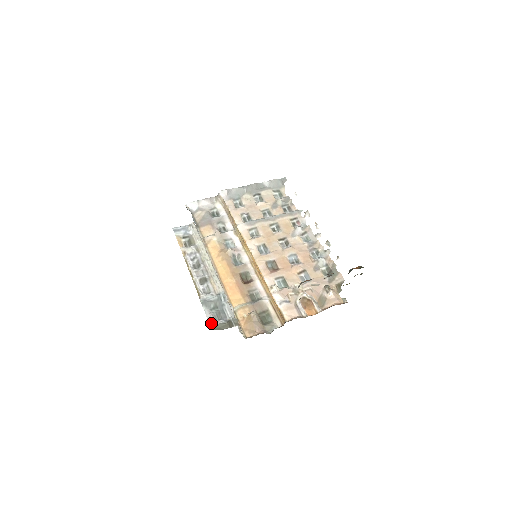
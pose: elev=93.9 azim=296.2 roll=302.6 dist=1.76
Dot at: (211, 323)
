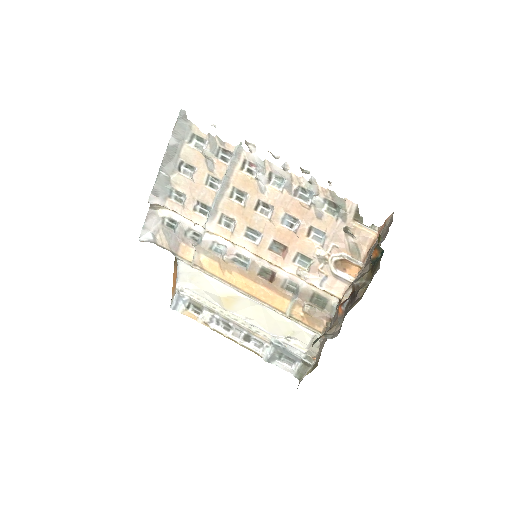
Dot at: (291, 372)
